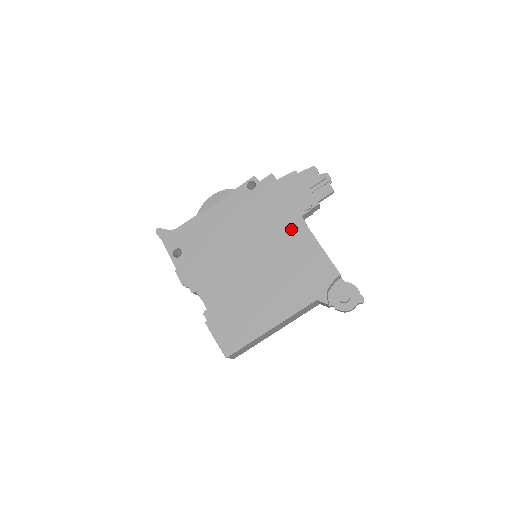
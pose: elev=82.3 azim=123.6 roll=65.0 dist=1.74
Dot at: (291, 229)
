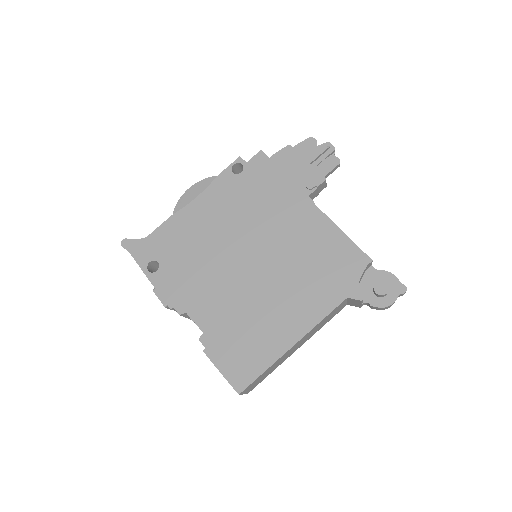
Dot at: (297, 214)
